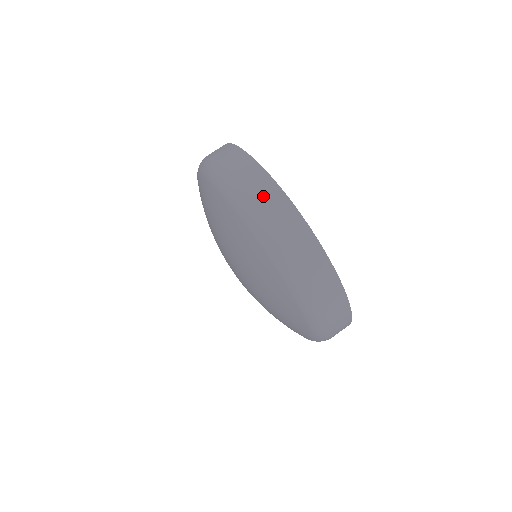
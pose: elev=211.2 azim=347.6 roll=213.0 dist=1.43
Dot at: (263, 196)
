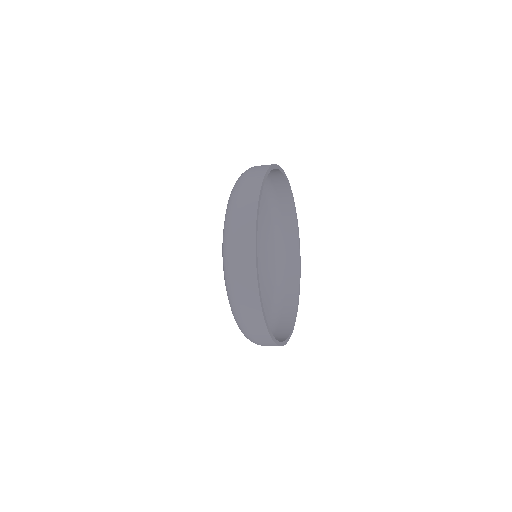
Dot at: (241, 237)
